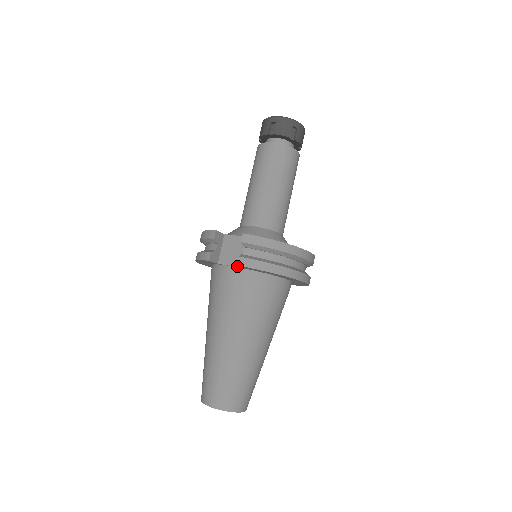
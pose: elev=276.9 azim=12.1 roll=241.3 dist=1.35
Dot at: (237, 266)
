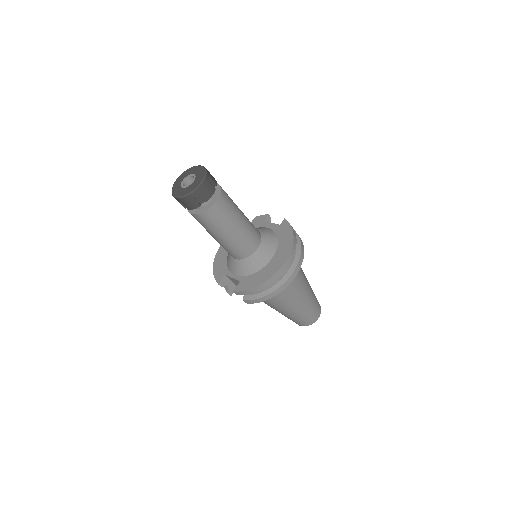
Dot at: occluded
